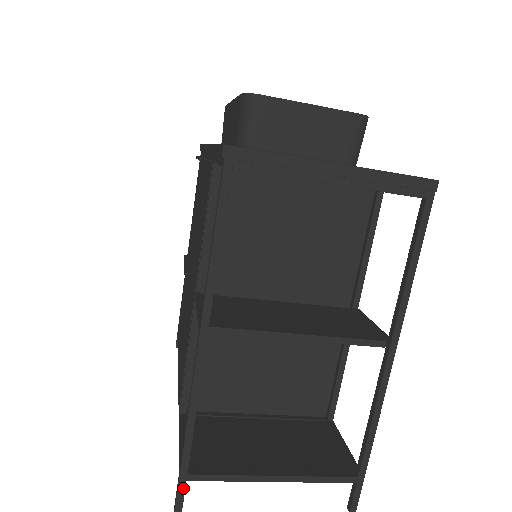
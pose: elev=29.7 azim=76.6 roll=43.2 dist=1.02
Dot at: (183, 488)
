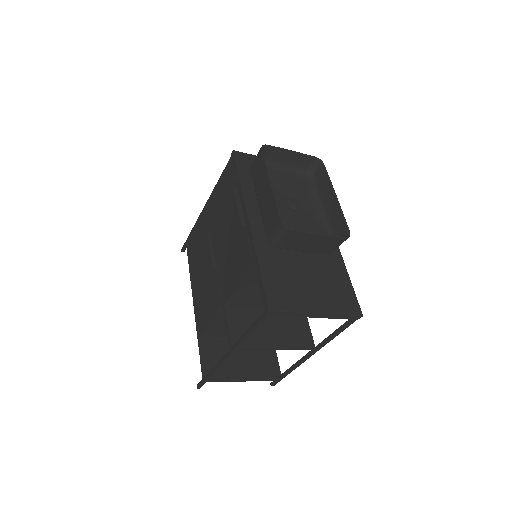
Dot at: occluded
